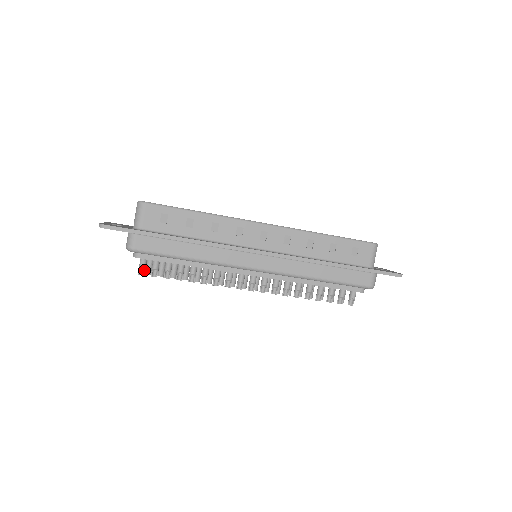
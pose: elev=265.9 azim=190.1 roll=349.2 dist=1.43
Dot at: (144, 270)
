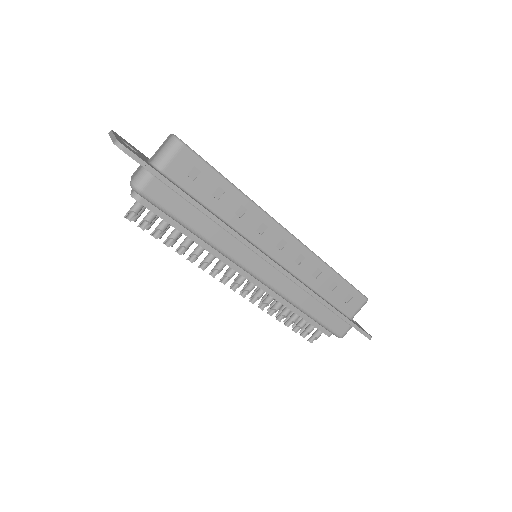
Dot at: (134, 216)
